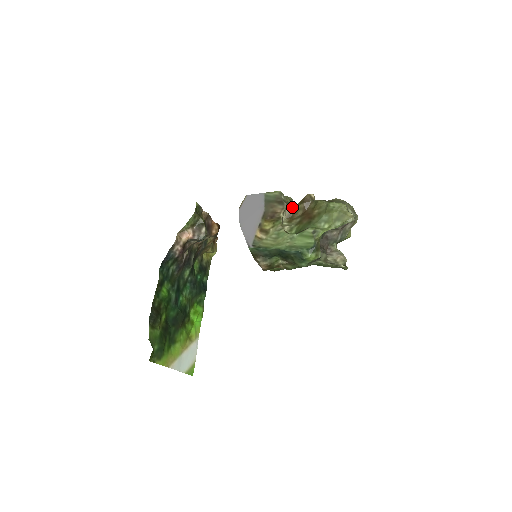
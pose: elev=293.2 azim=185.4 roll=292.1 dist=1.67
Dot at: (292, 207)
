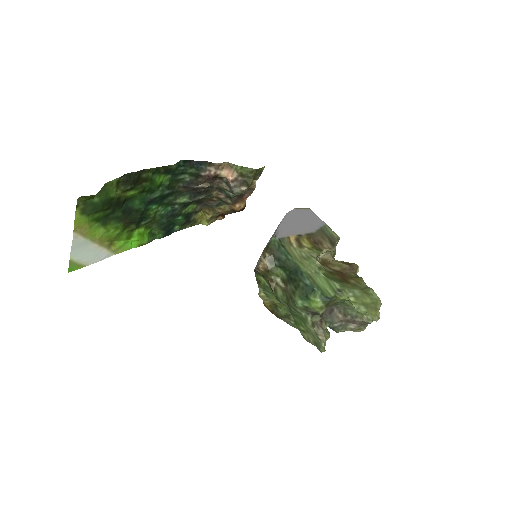
Dot at: occluded
